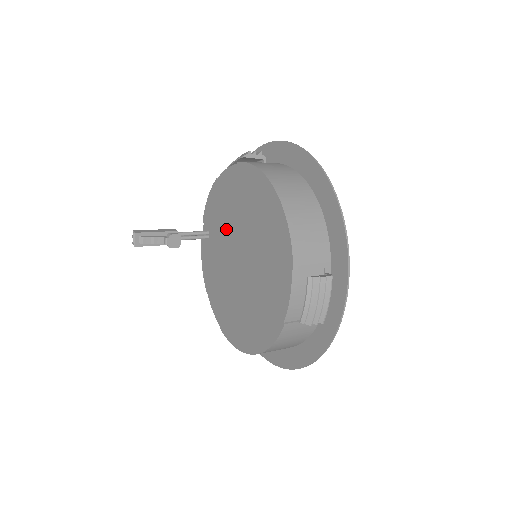
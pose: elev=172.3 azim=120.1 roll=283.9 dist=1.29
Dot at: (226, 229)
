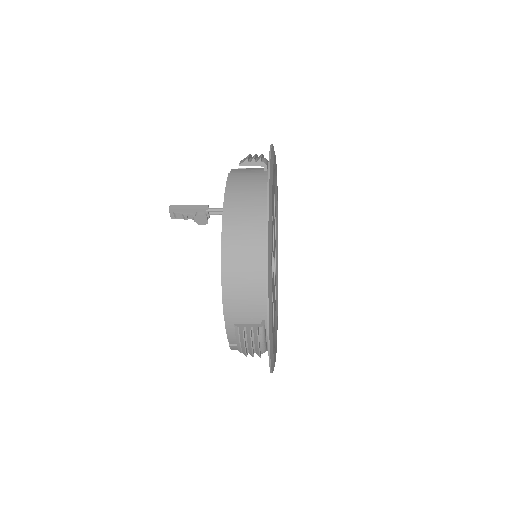
Dot at: occluded
